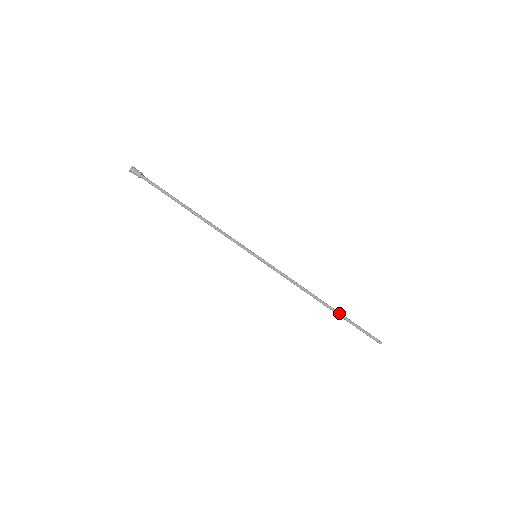
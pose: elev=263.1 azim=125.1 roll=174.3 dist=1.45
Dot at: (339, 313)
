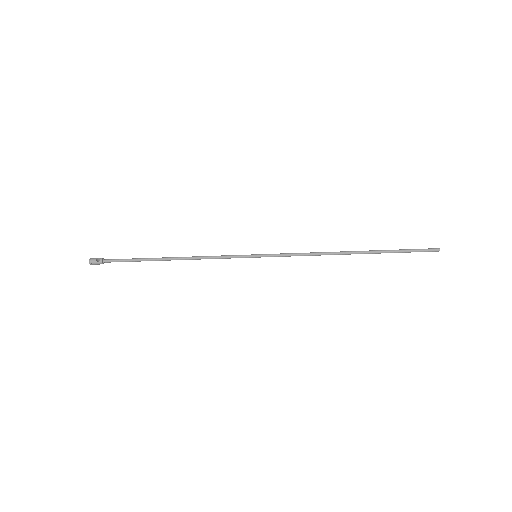
Dot at: (375, 253)
